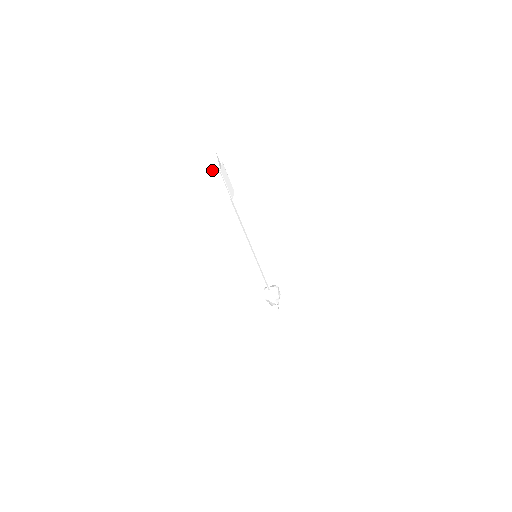
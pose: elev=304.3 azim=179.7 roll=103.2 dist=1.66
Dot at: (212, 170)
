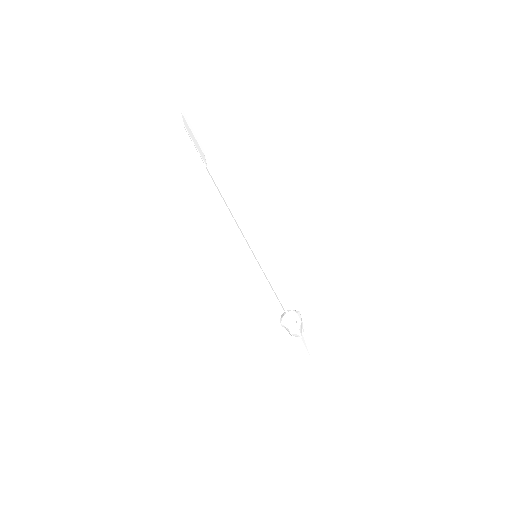
Dot at: (175, 125)
